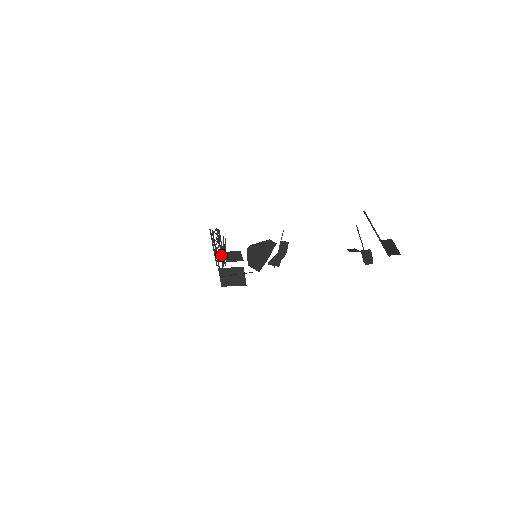
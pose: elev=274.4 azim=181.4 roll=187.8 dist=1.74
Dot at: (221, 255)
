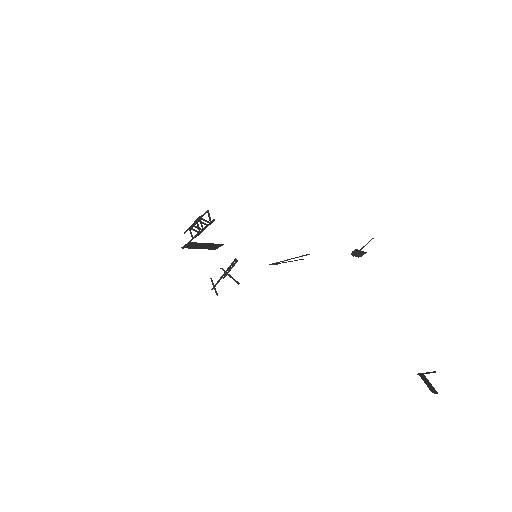
Dot at: occluded
